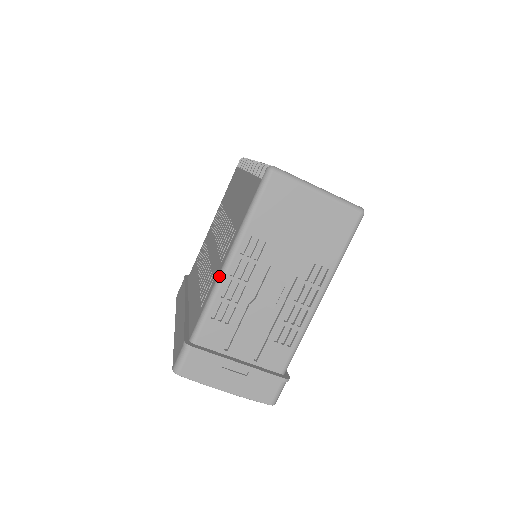
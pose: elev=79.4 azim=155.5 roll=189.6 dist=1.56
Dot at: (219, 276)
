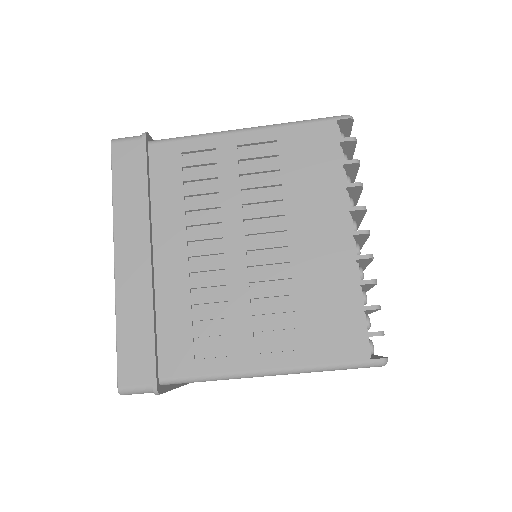
Dot at: (245, 375)
